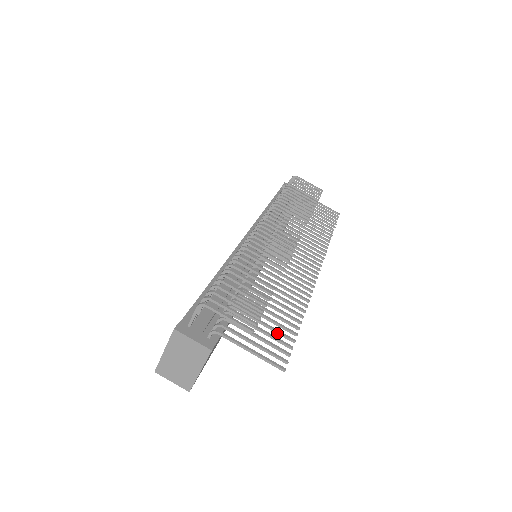
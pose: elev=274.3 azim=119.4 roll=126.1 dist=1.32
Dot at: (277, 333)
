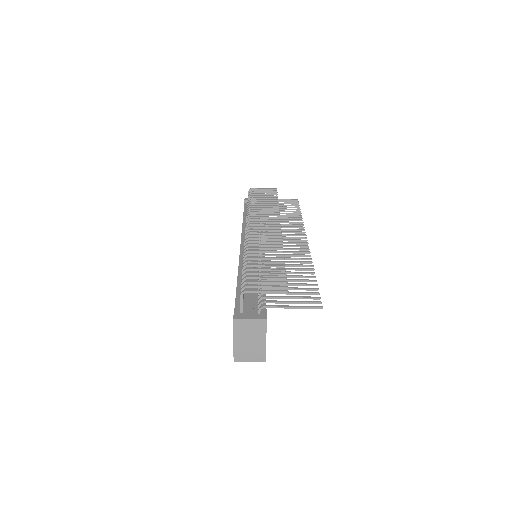
Dot at: occluded
